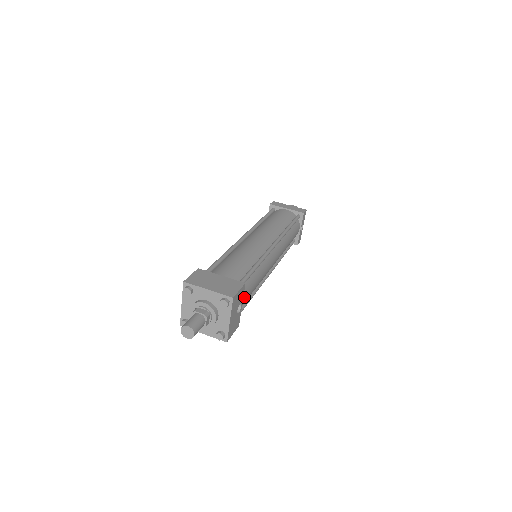
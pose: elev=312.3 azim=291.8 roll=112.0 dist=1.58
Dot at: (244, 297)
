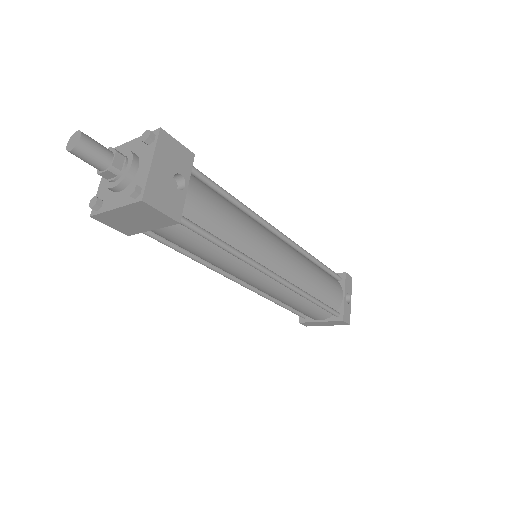
Dot at: (197, 192)
